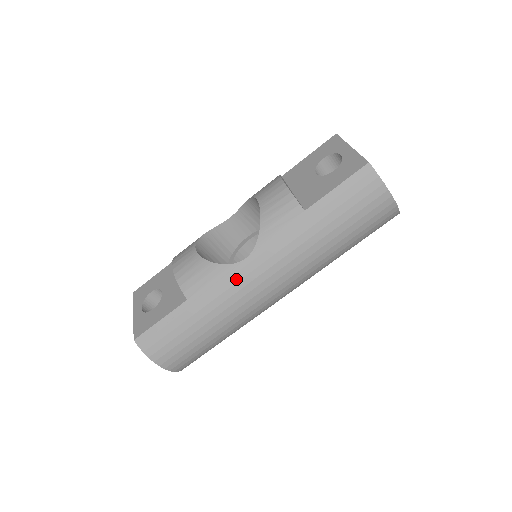
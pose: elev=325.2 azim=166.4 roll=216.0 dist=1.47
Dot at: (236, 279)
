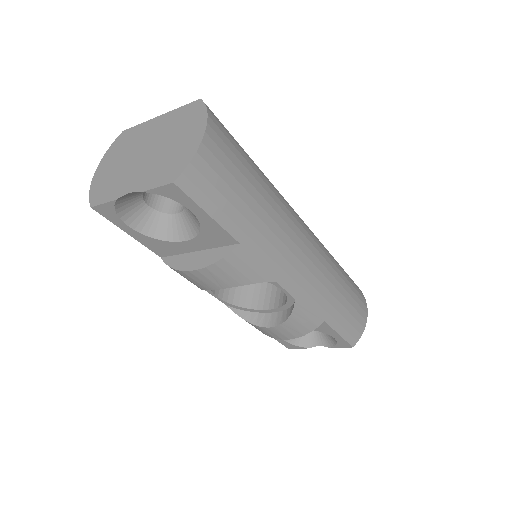
Dot at: (294, 211)
